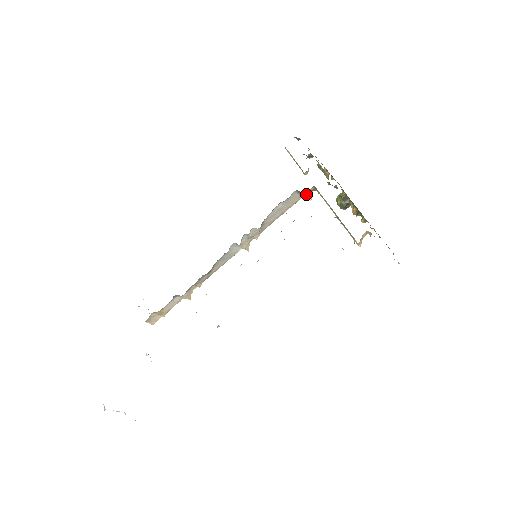
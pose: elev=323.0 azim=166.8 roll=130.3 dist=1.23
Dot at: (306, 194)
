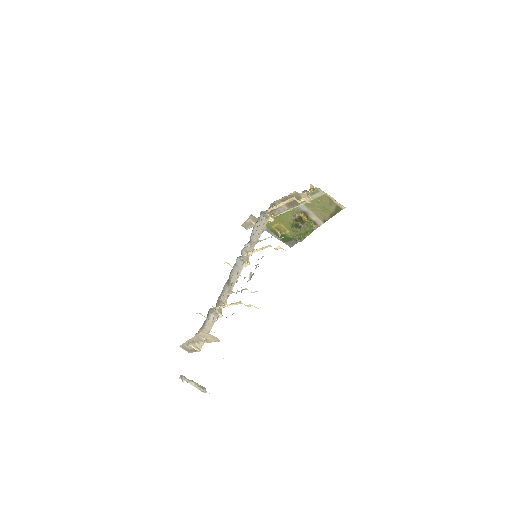
Dot at: (269, 215)
